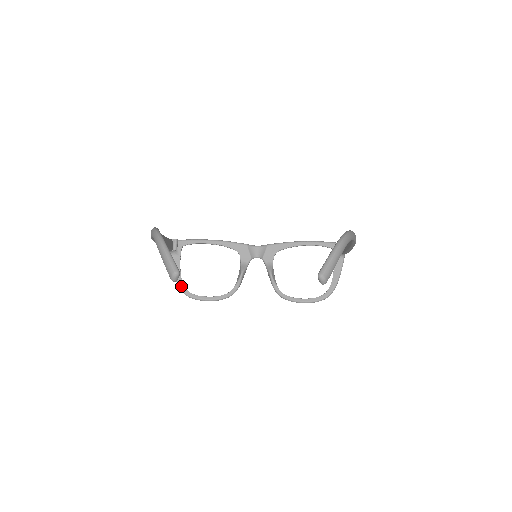
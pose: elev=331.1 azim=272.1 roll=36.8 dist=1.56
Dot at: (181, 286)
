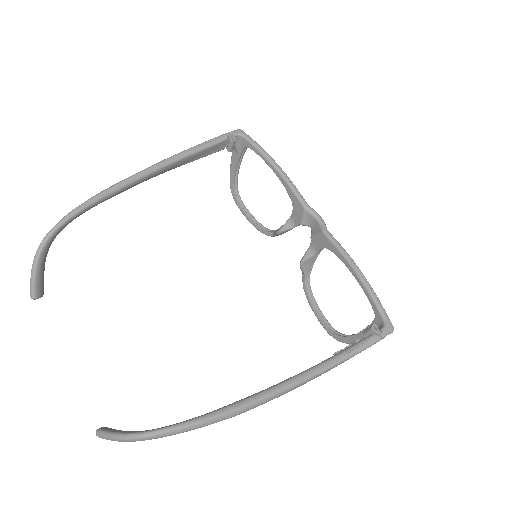
Dot at: (231, 184)
